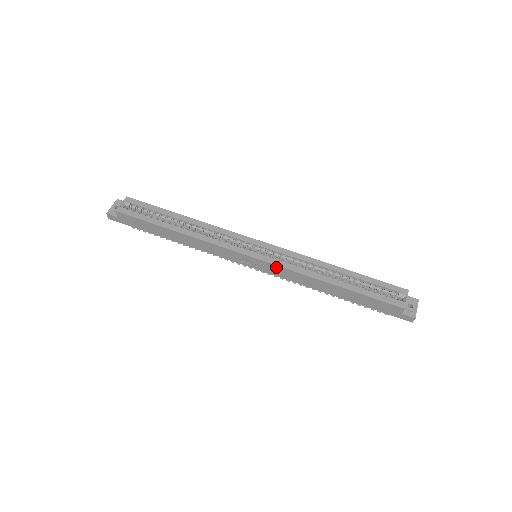
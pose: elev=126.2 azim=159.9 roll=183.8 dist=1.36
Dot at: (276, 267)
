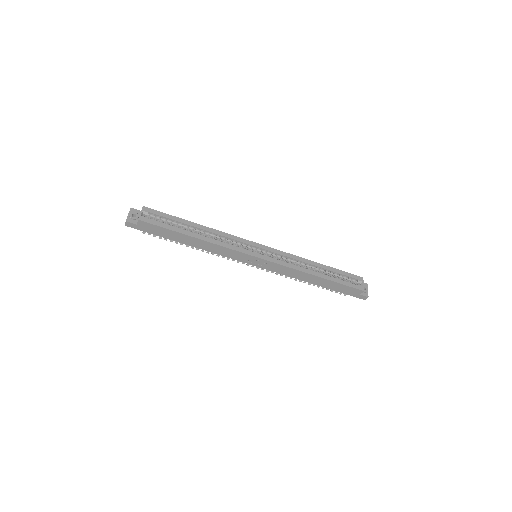
Dot at: (276, 265)
